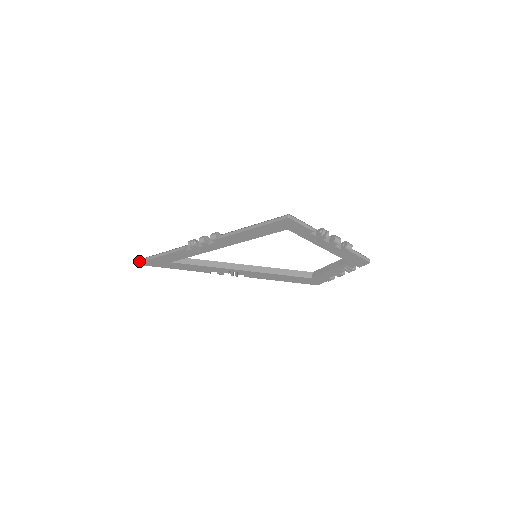
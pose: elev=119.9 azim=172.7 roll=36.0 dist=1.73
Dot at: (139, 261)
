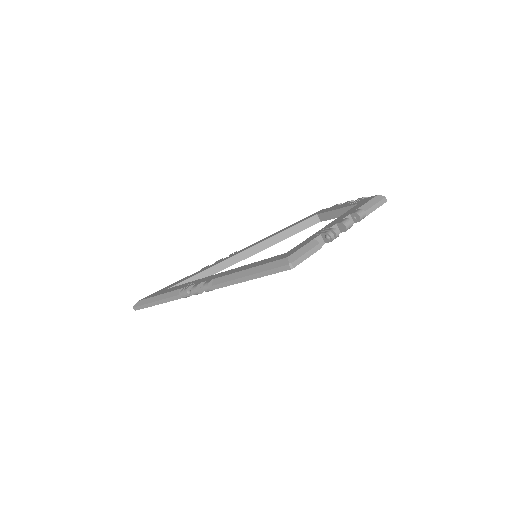
Dot at: (137, 309)
